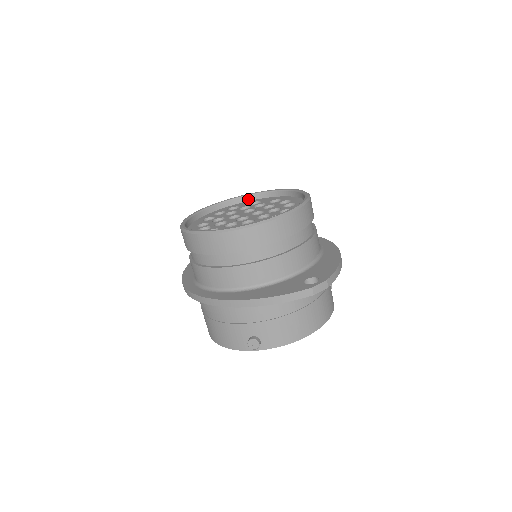
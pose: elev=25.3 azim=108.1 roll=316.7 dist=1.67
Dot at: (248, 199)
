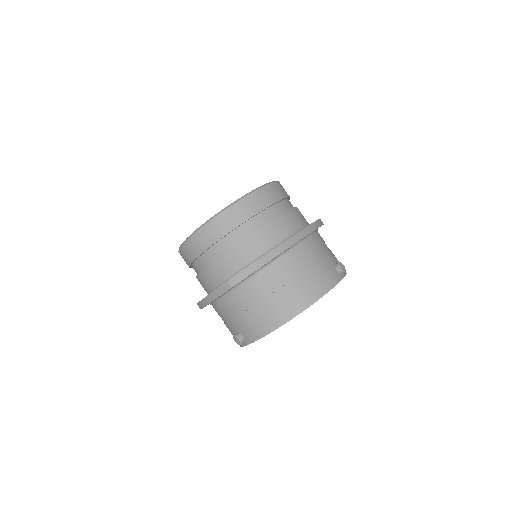
Dot at: occluded
